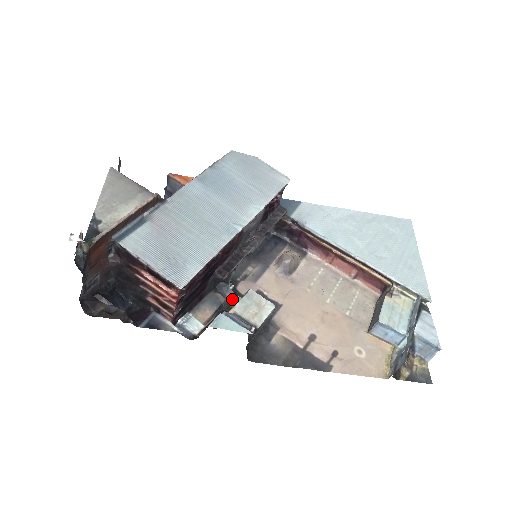
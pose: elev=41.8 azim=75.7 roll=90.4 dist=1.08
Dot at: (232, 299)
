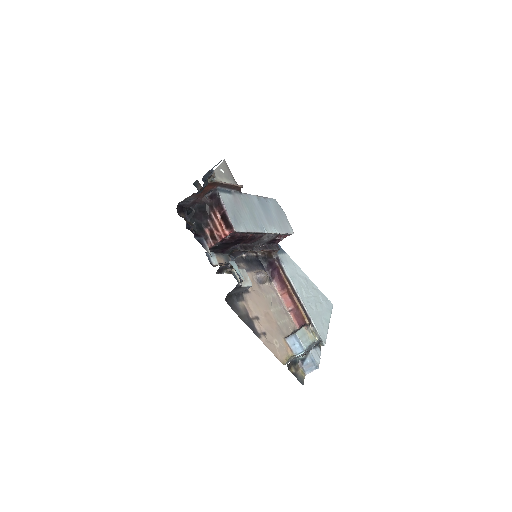
Dot at: (231, 267)
